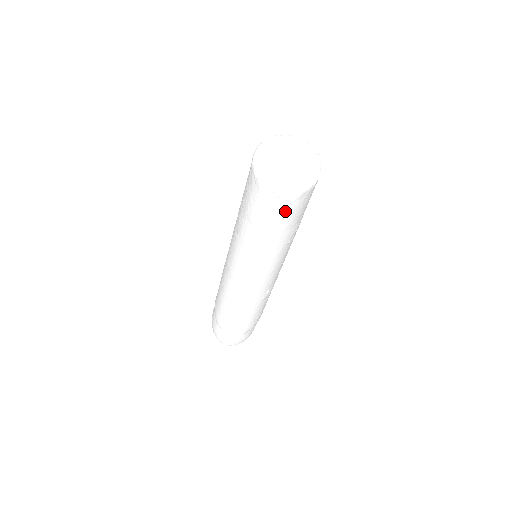
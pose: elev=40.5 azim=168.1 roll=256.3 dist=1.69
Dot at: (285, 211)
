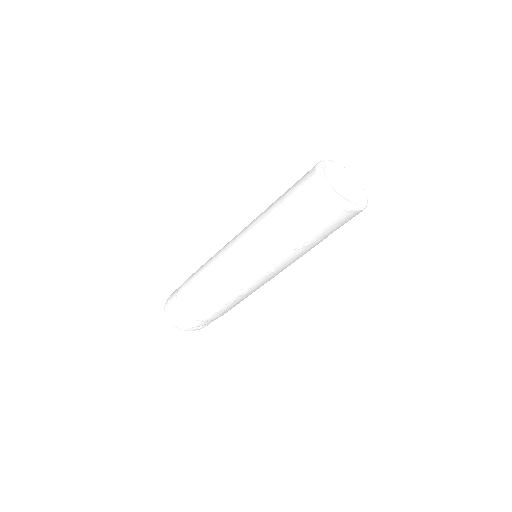
Dot at: (316, 209)
